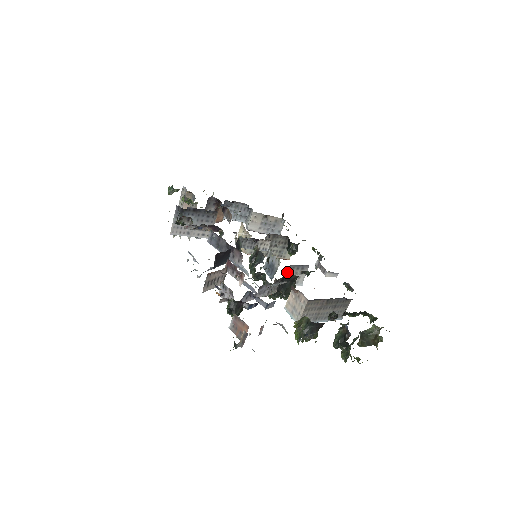
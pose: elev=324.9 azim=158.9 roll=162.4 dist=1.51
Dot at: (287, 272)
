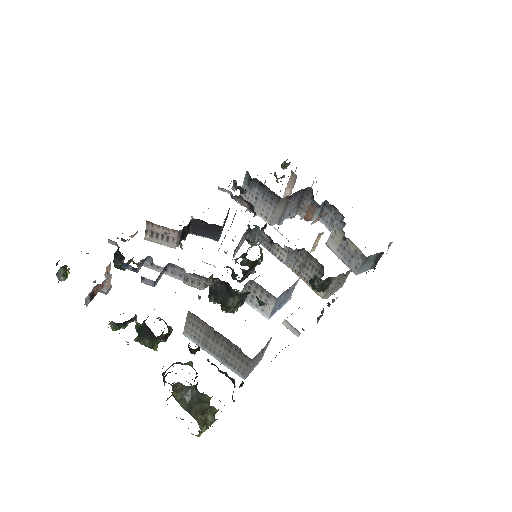
Dot at: (250, 287)
